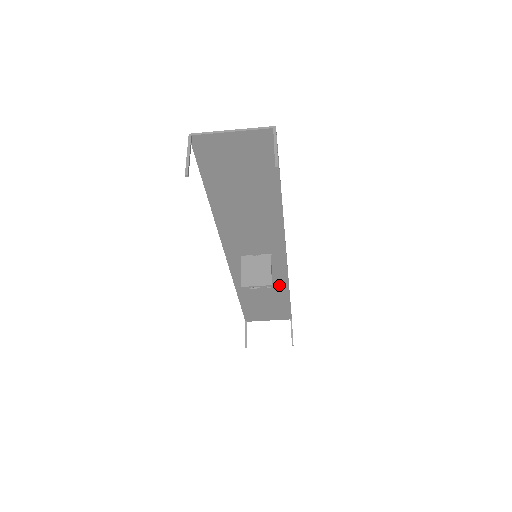
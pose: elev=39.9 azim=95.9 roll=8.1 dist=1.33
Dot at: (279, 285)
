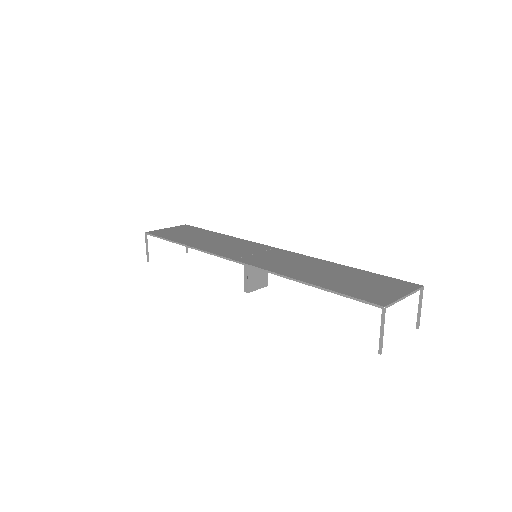
Dot at: occluded
